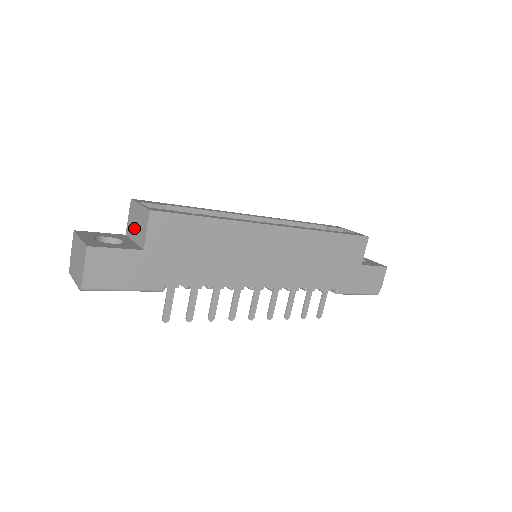
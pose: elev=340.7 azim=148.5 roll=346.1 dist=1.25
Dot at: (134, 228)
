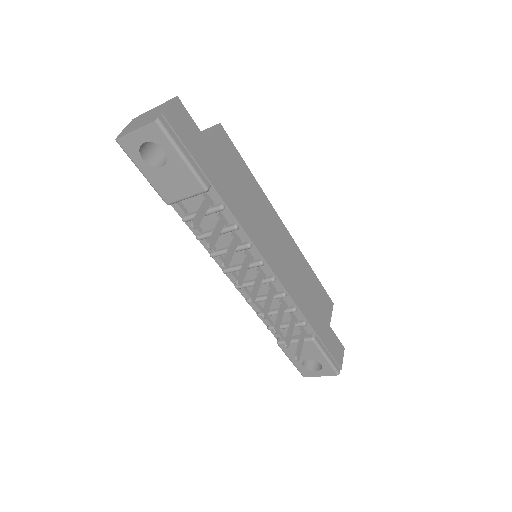
Dot at: occluded
